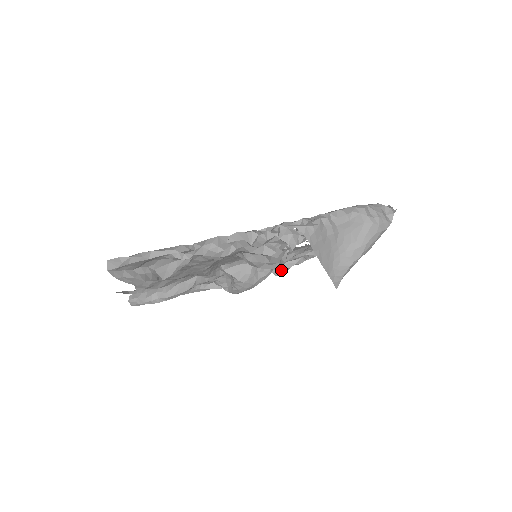
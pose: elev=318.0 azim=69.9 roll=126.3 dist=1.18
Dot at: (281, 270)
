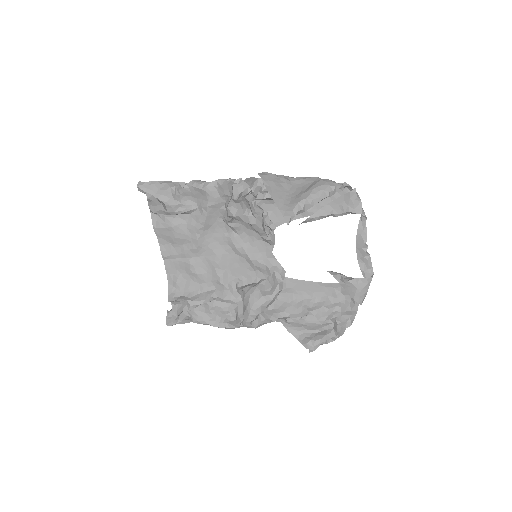
Dot at: (311, 342)
